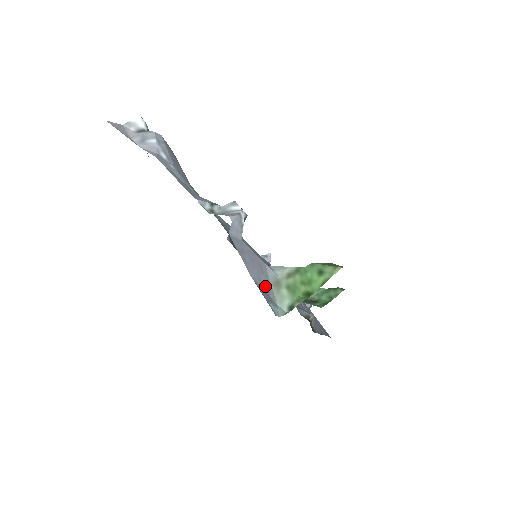
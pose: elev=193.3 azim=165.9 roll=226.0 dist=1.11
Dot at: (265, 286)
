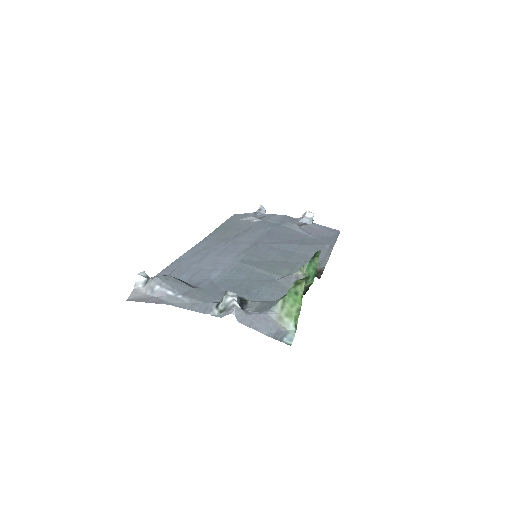
Dot at: (275, 329)
